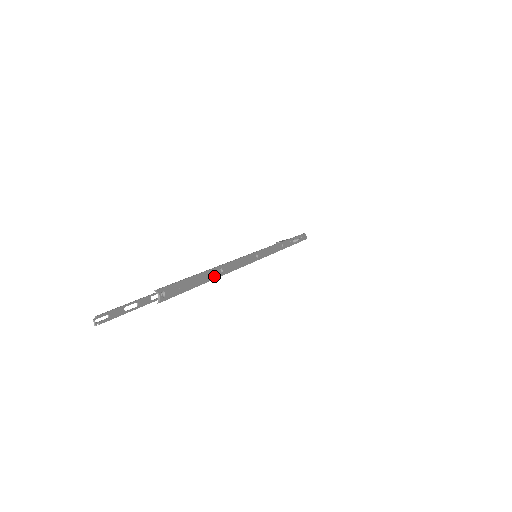
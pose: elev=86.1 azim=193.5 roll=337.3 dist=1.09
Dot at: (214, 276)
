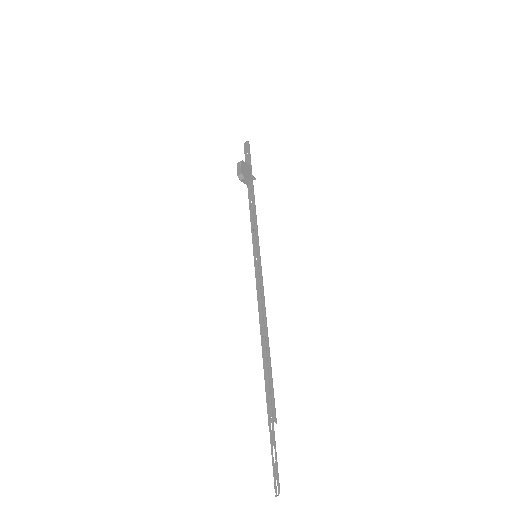
Dot at: (264, 341)
